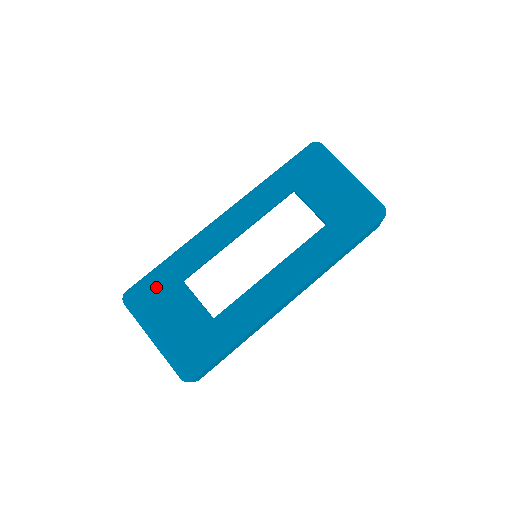
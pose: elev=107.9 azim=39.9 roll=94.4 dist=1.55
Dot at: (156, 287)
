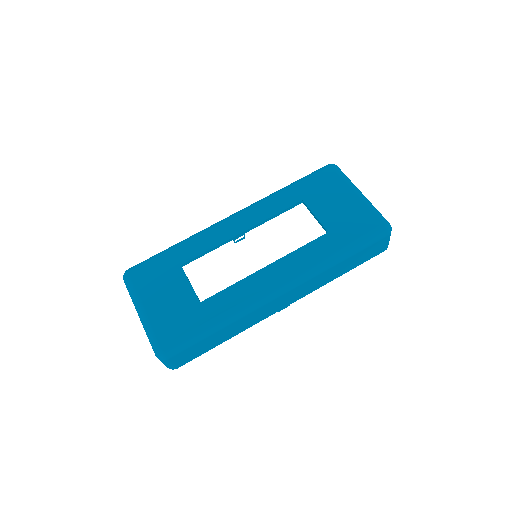
Dot at: (155, 268)
